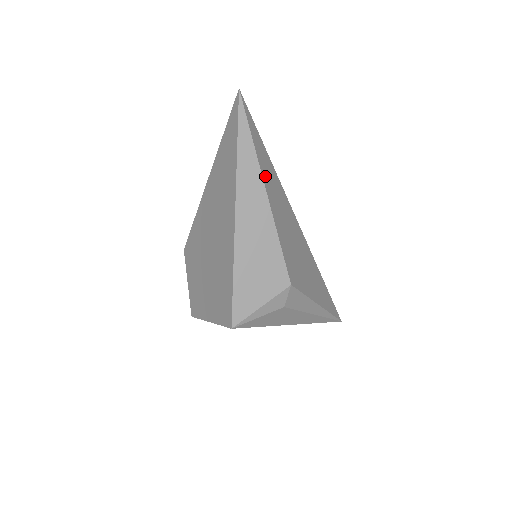
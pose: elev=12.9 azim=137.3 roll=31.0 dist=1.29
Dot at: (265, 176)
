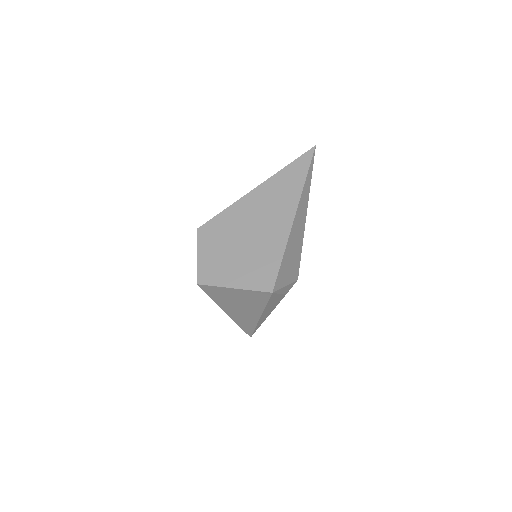
Dot at: occluded
